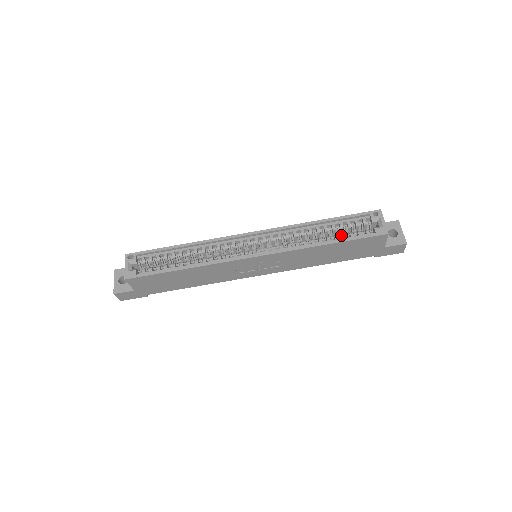
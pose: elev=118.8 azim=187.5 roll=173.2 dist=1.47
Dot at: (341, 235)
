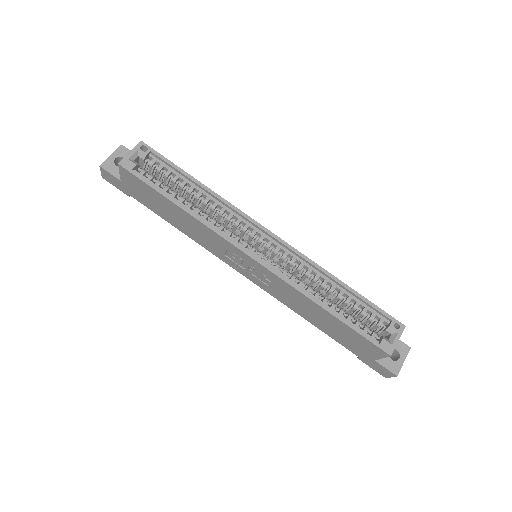
Dot at: (348, 314)
